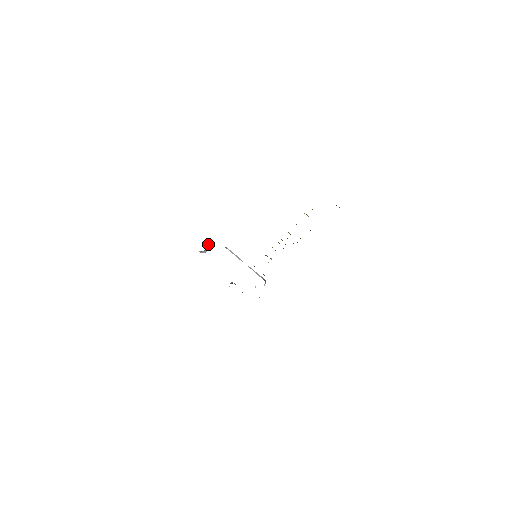
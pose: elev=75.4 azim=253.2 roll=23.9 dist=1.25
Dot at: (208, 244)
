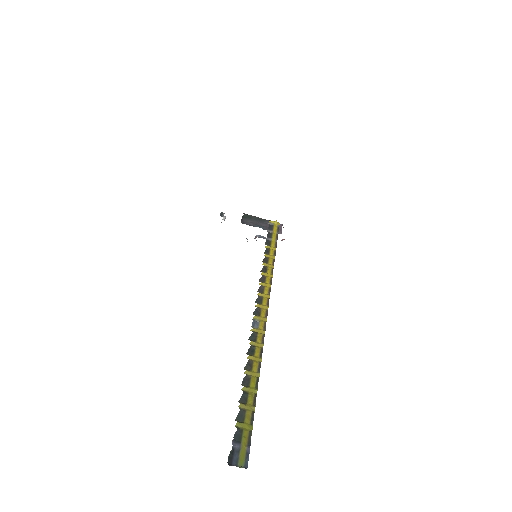
Dot at: (223, 213)
